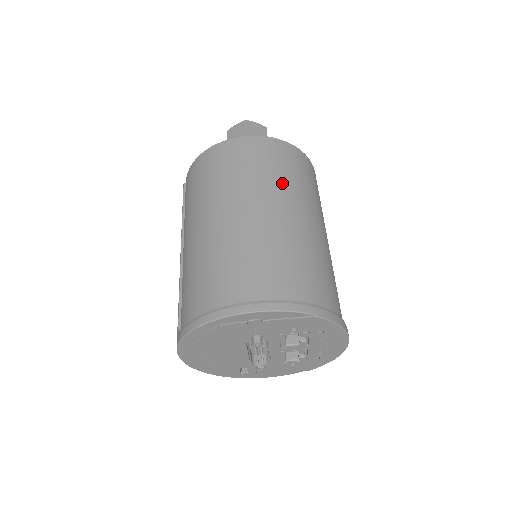
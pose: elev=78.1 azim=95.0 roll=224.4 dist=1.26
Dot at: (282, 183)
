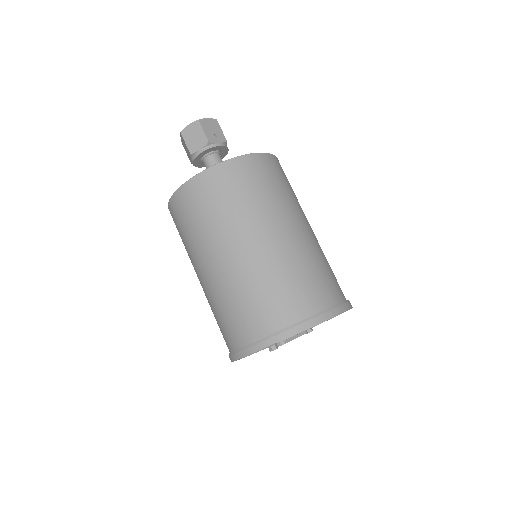
Dot at: (212, 229)
